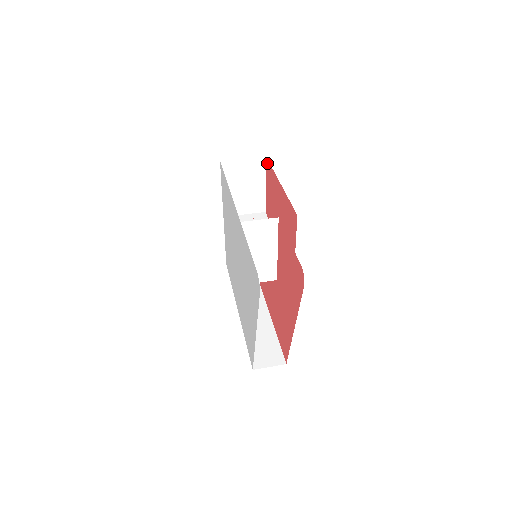
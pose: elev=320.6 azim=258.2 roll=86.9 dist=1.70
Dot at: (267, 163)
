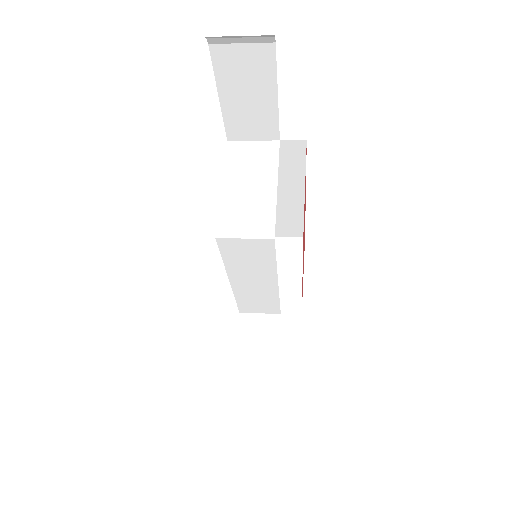
Dot at: occluded
